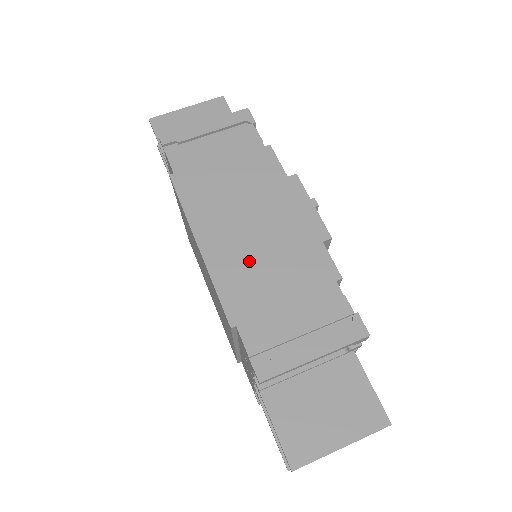
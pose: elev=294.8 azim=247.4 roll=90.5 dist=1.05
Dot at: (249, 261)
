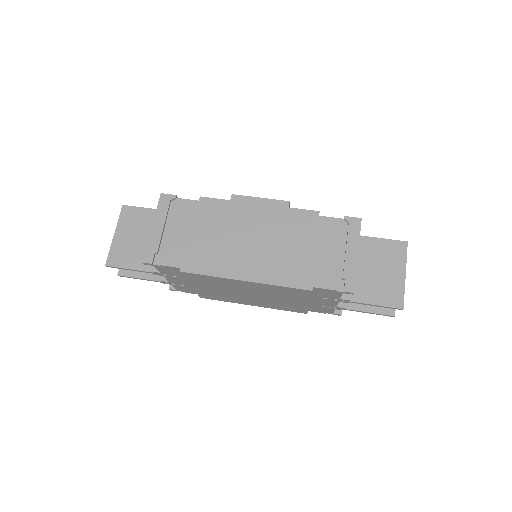
Dot at: (276, 256)
